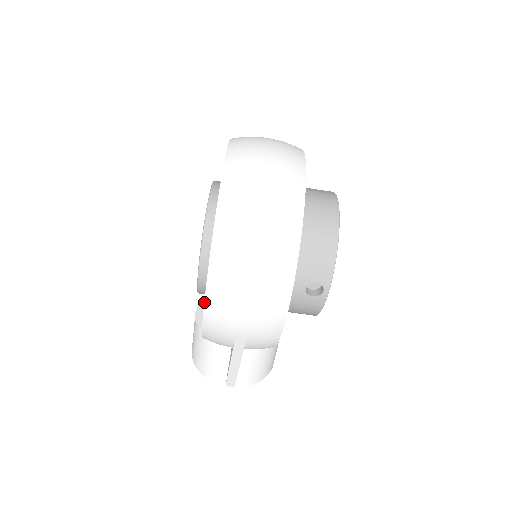
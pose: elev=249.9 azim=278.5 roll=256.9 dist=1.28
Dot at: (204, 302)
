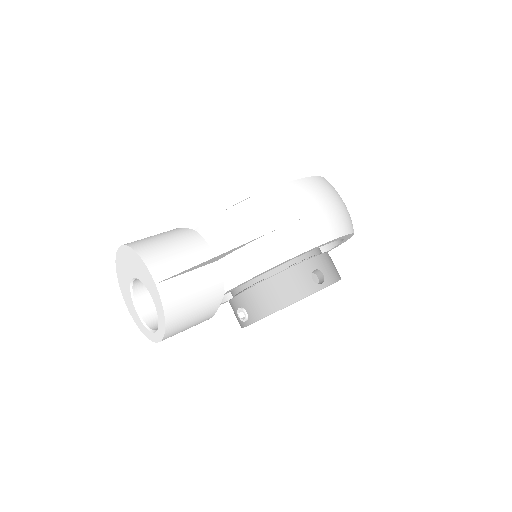
Dot at: (294, 180)
